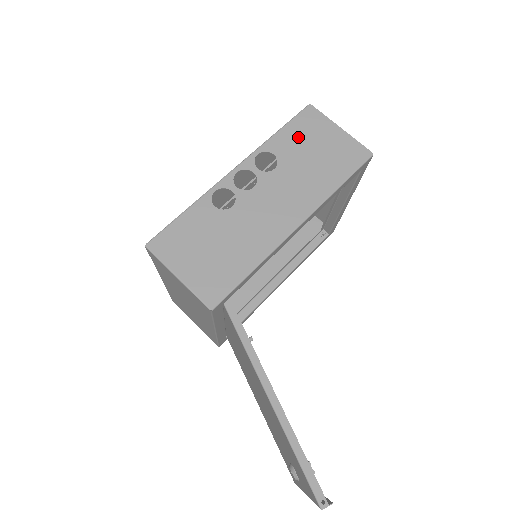
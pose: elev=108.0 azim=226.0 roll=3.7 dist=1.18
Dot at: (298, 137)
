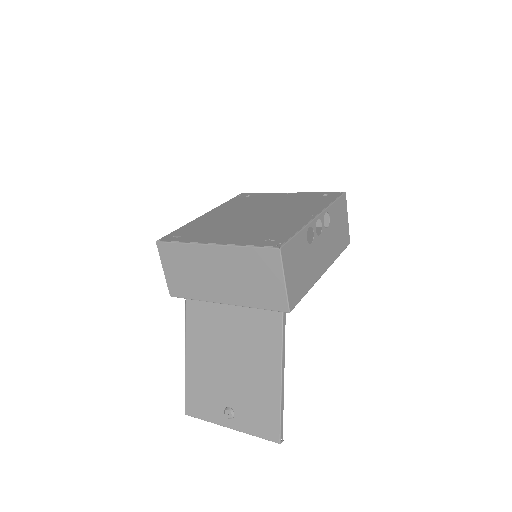
Dot at: (338, 212)
